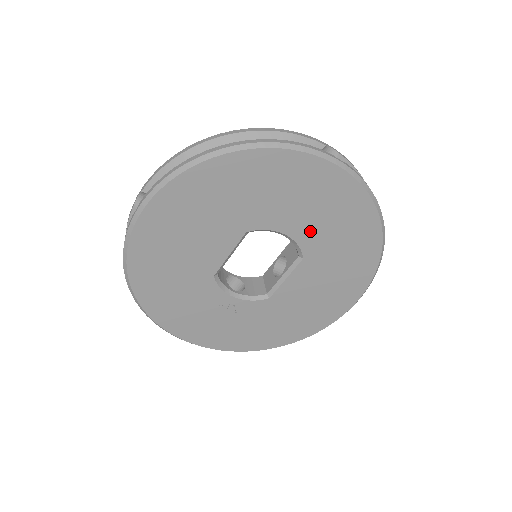
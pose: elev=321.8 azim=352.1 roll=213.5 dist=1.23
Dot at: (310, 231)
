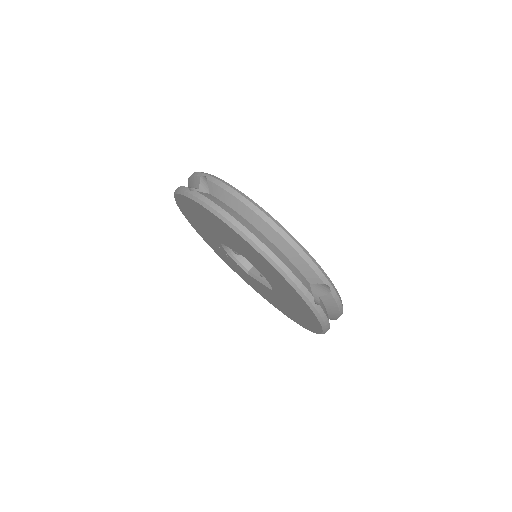
Dot at: (281, 293)
